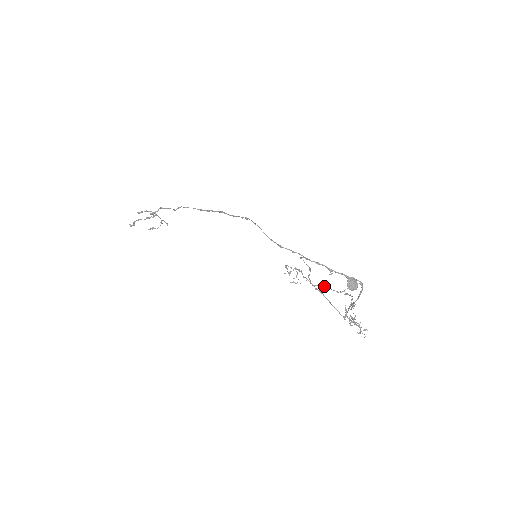
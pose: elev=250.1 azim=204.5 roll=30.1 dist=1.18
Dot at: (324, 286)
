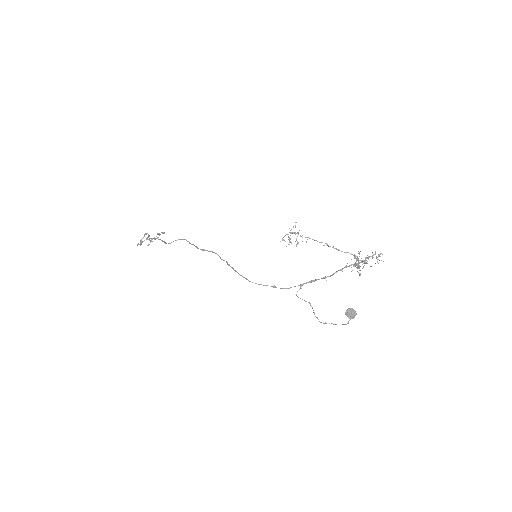
Dot at: occluded
